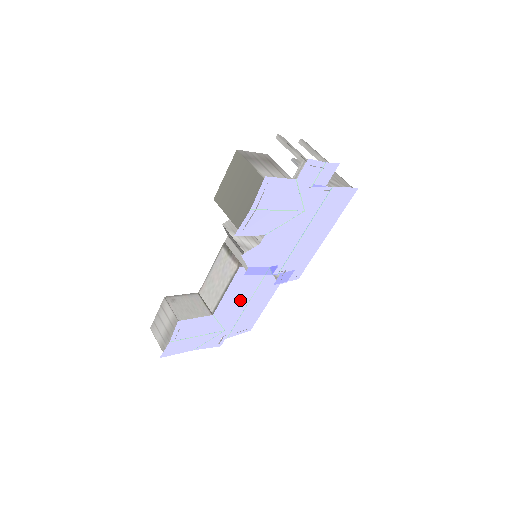
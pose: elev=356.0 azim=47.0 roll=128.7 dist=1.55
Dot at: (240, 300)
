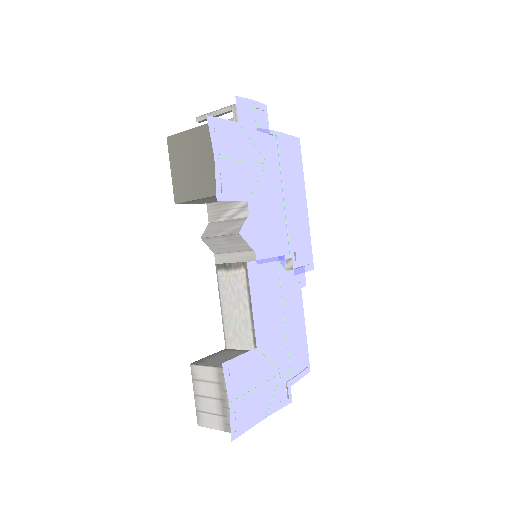
Dot at: (273, 316)
